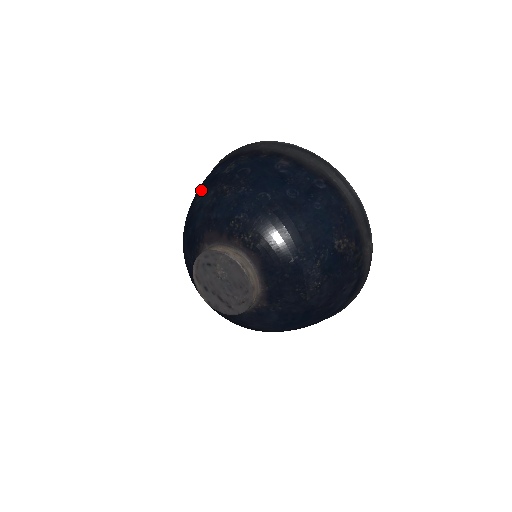
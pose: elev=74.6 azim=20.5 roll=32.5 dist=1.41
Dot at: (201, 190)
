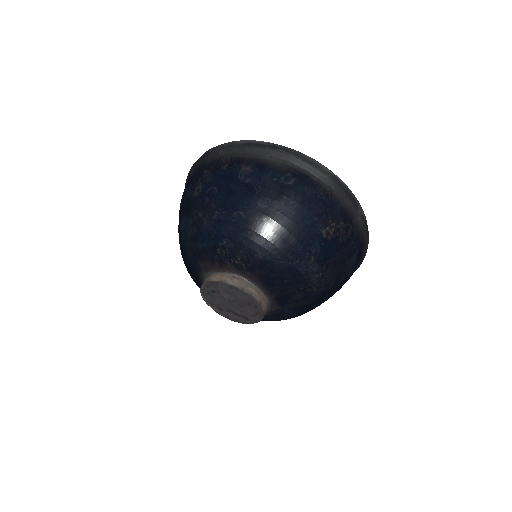
Dot at: (181, 216)
